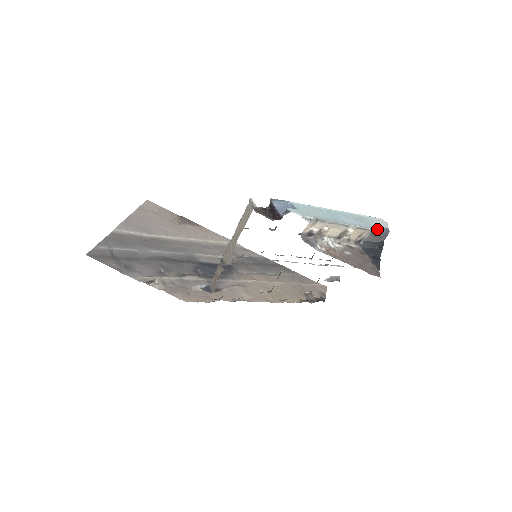
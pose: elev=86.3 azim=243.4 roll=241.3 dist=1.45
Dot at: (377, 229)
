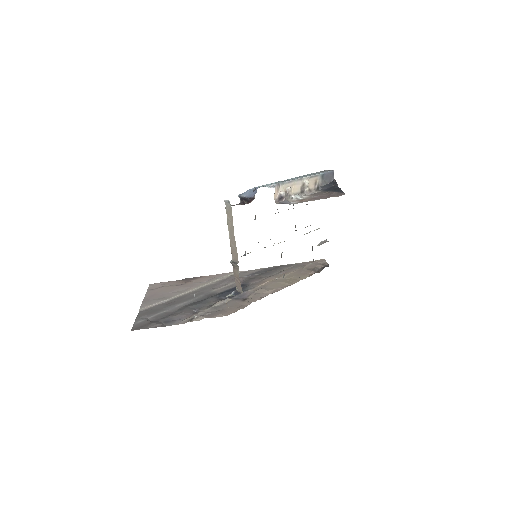
Dot at: (323, 172)
